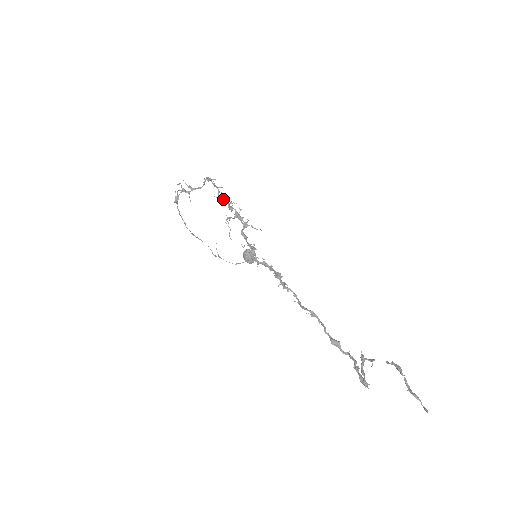
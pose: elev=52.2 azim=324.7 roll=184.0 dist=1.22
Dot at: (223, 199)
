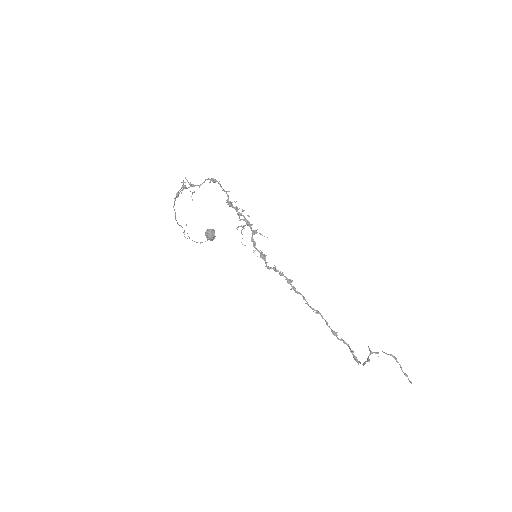
Dot at: (231, 204)
